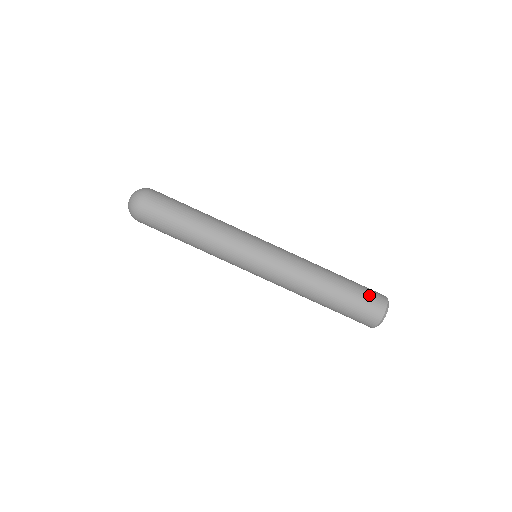
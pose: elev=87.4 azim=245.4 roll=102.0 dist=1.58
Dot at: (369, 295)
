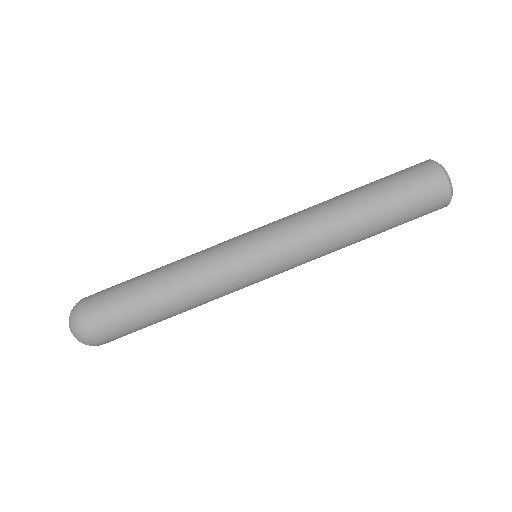
Dot at: (402, 170)
